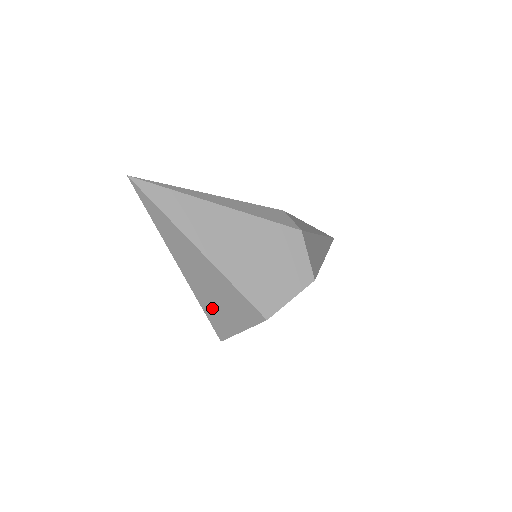
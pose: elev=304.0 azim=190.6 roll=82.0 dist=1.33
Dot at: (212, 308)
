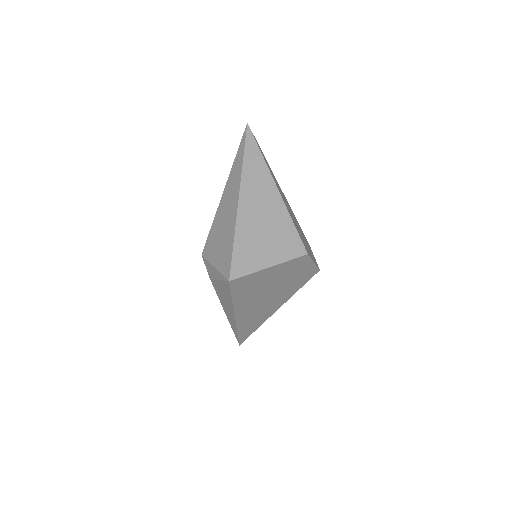
Dot at: (248, 239)
